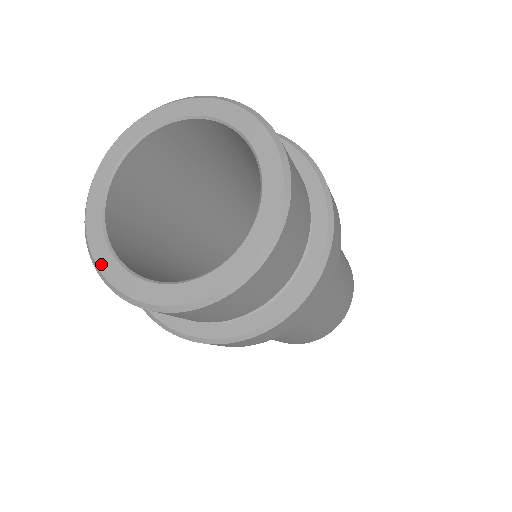
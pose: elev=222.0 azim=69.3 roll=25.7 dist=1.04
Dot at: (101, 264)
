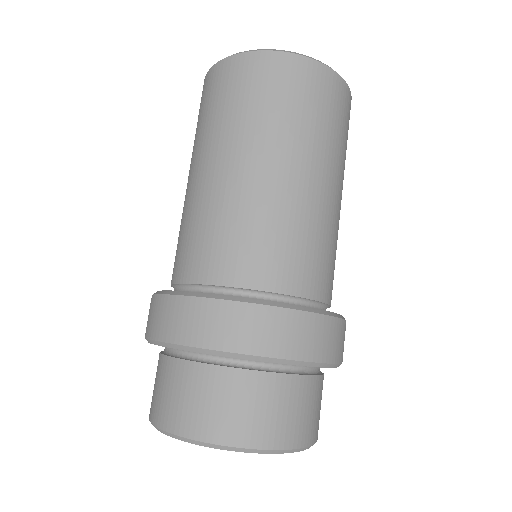
Dot at: occluded
